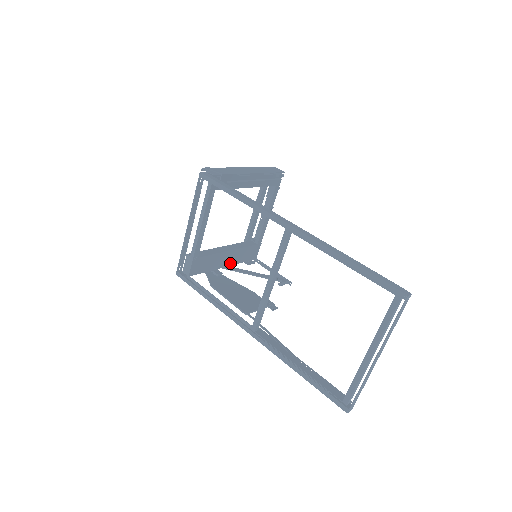
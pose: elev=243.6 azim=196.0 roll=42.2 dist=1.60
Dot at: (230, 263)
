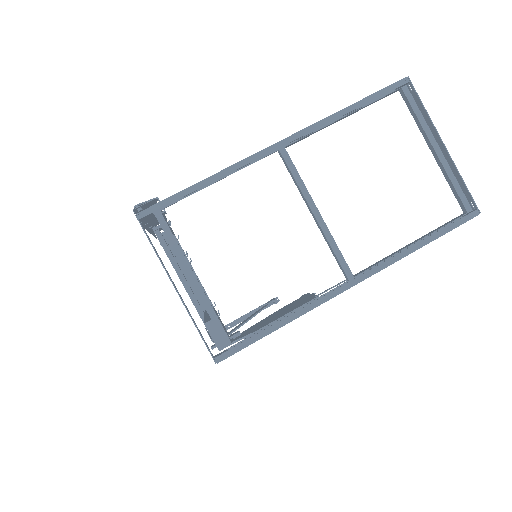
Dot at: (225, 329)
